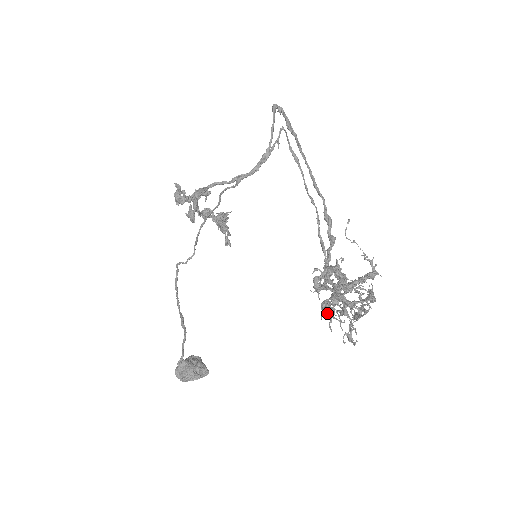
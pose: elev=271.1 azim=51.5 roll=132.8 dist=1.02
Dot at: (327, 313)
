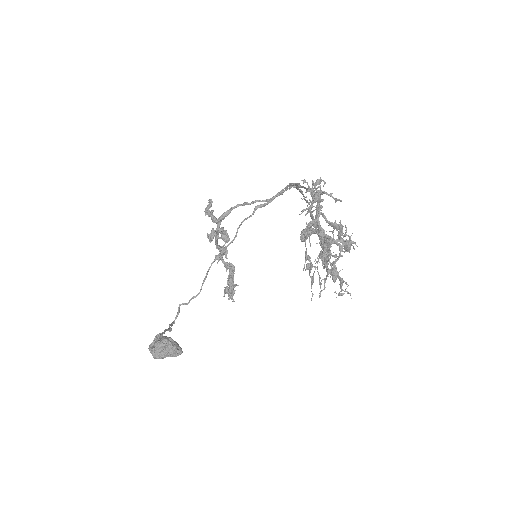
Dot at: (308, 227)
